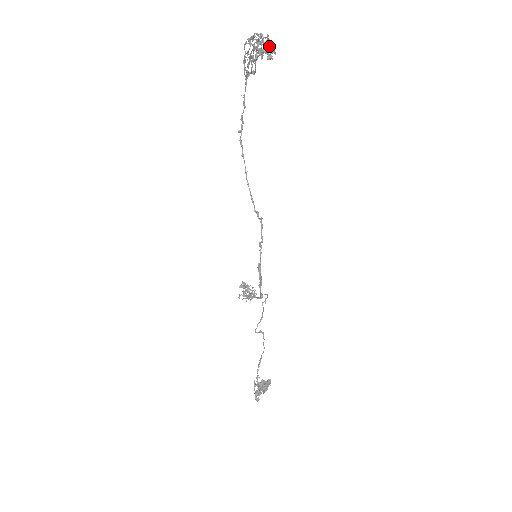
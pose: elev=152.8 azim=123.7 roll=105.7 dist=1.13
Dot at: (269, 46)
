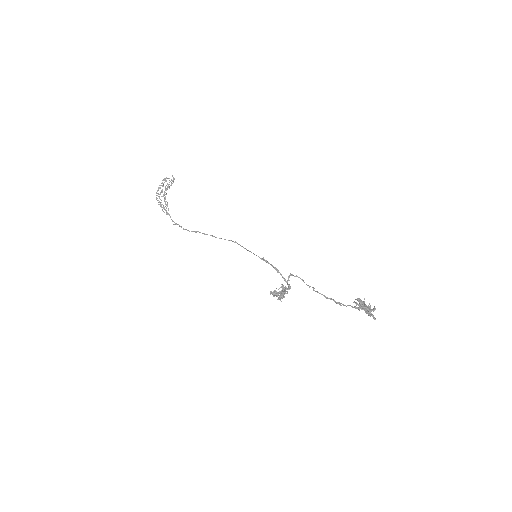
Dot at: (168, 185)
